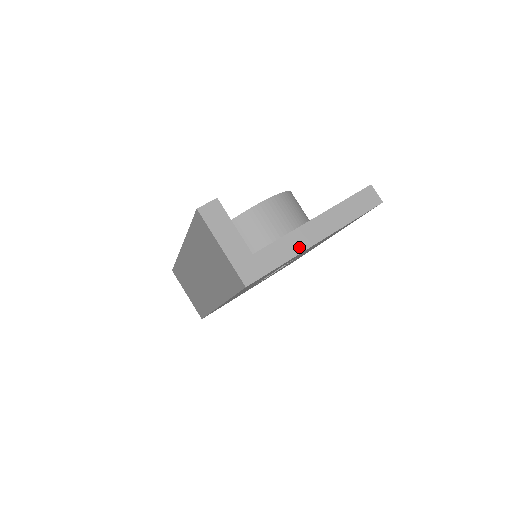
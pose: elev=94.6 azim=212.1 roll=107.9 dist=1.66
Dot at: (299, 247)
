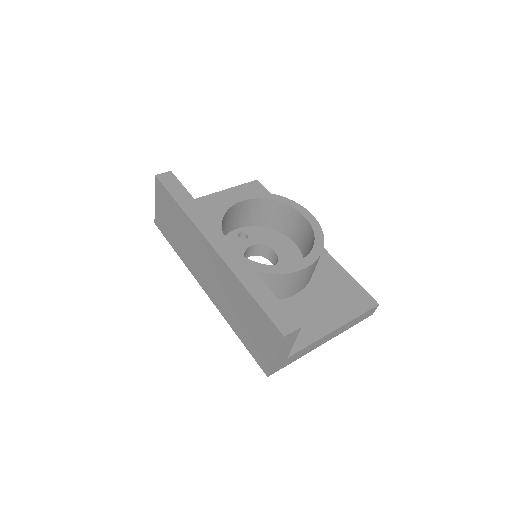
Dot at: (313, 348)
